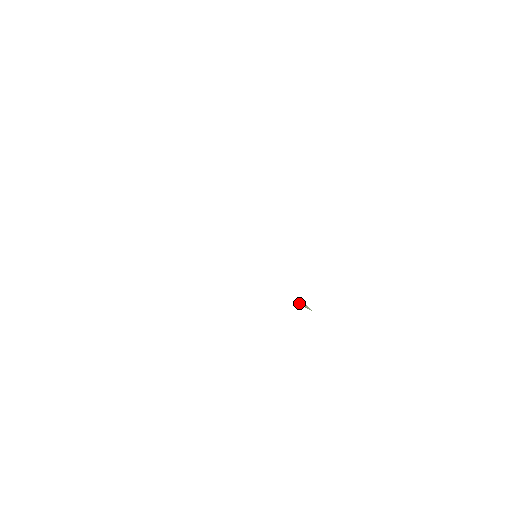
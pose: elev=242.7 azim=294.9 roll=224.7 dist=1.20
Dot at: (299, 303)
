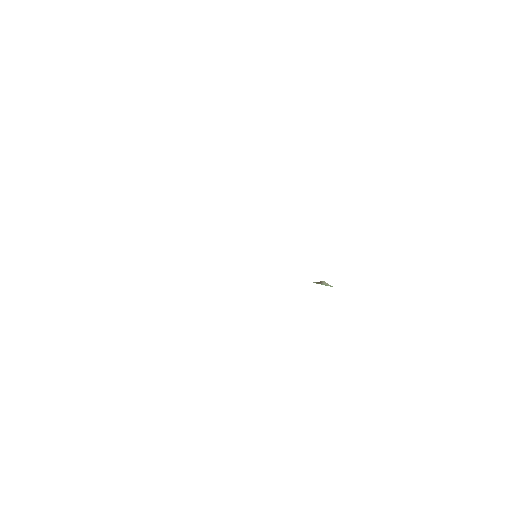
Dot at: (319, 283)
